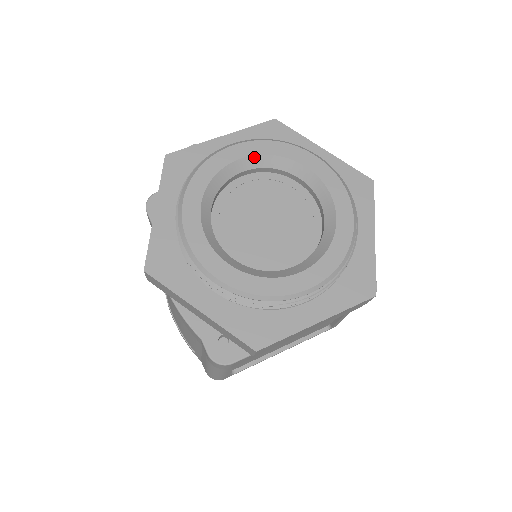
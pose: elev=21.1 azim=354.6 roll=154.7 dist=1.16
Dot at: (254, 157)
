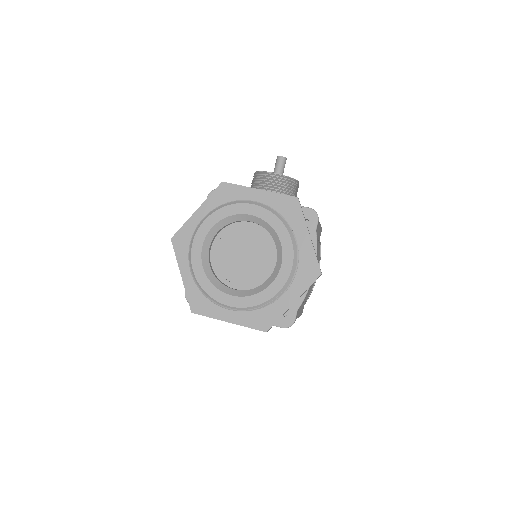
Dot at: (259, 218)
